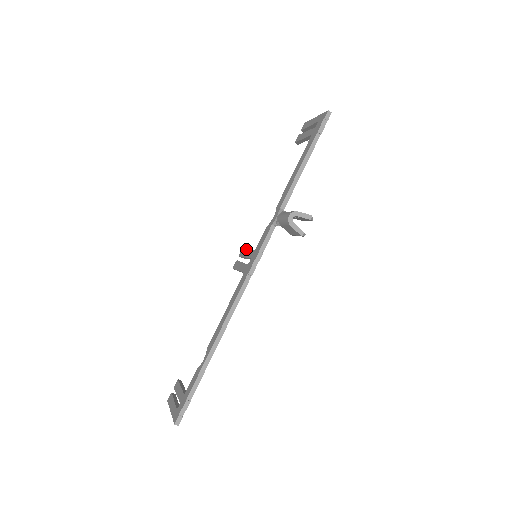
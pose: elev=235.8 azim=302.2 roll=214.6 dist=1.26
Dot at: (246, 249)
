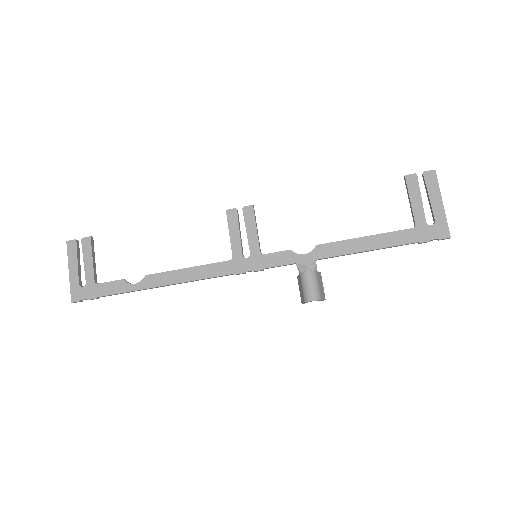
Dot at: (255, 222)
